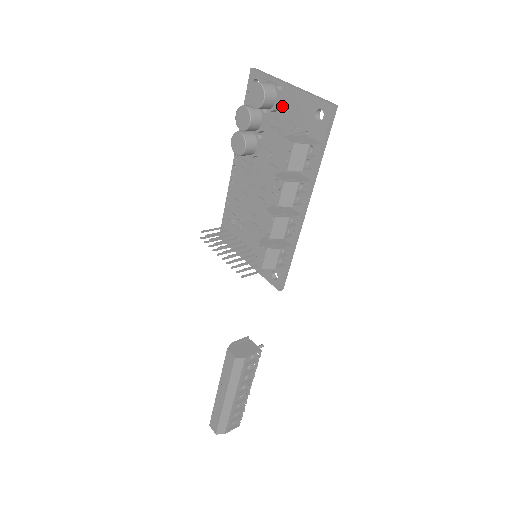
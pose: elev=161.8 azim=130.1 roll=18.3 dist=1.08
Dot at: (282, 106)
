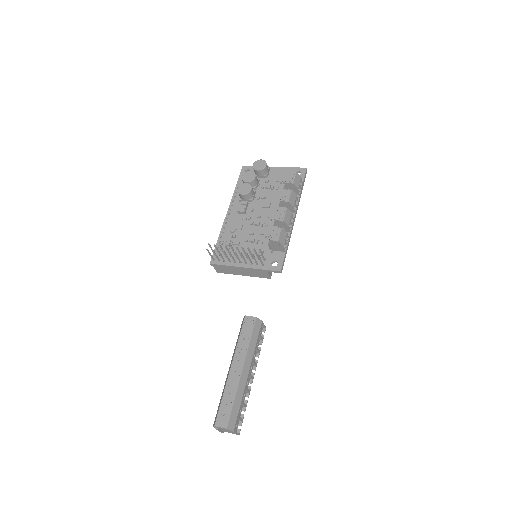
Dot at: (270, 176)
